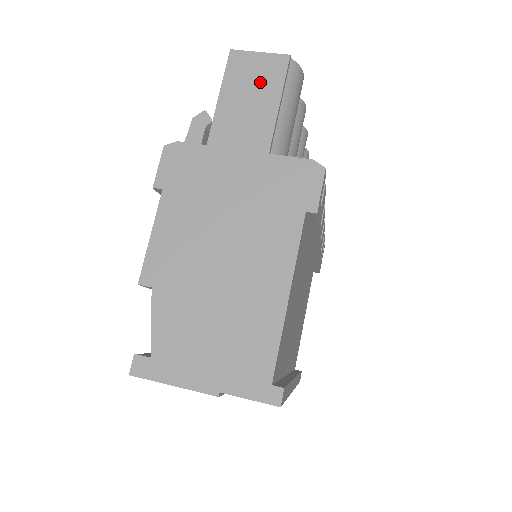
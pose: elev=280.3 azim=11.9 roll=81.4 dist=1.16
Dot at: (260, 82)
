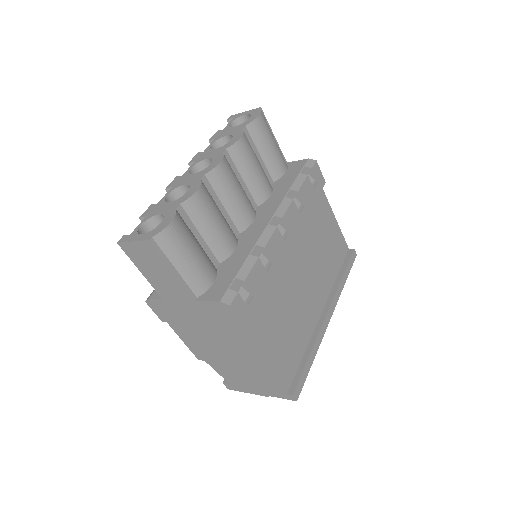
Dot at: (152, 261)
